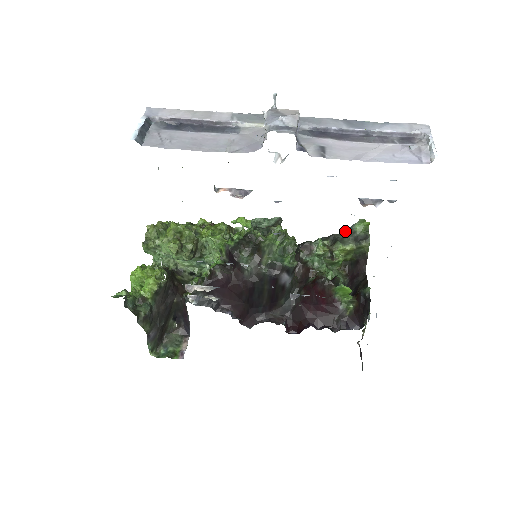
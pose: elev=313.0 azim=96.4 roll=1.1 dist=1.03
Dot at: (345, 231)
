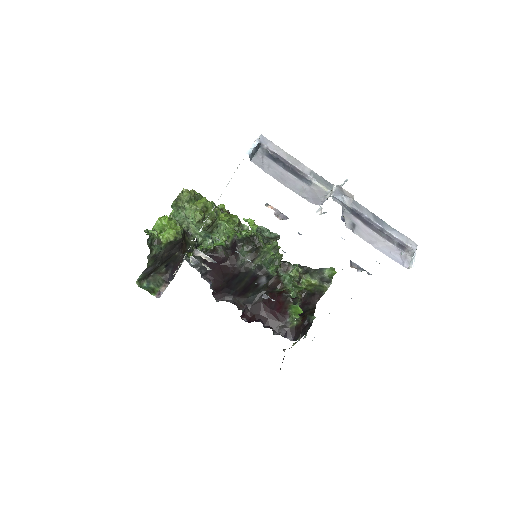
Dot at: (317, 269)
